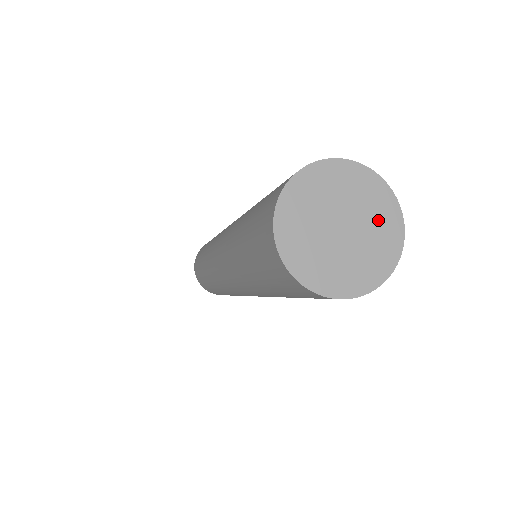
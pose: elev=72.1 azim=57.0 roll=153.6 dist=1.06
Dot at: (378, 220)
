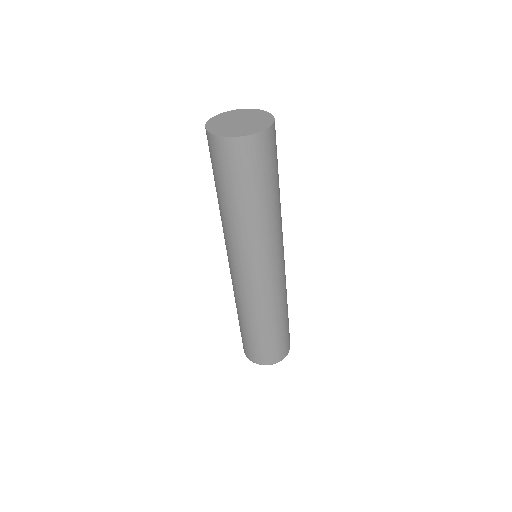
Dot at: (248, 114)
